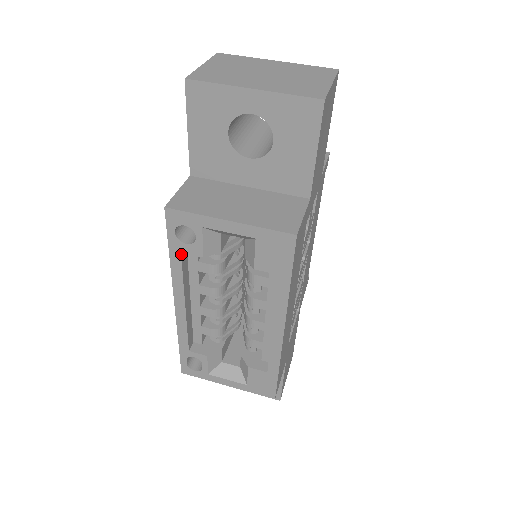
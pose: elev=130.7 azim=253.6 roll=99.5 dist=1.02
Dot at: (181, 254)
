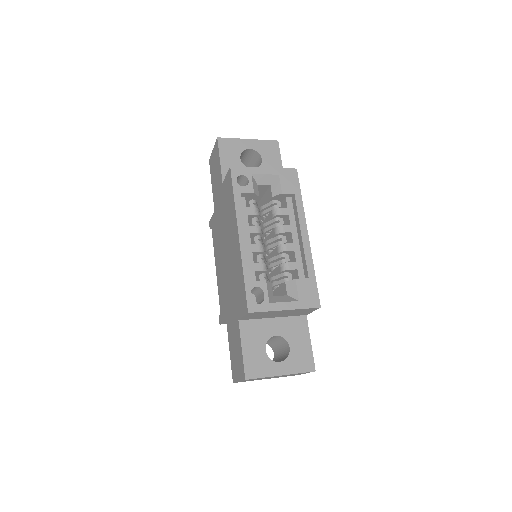
Dot at: (241, 195)
